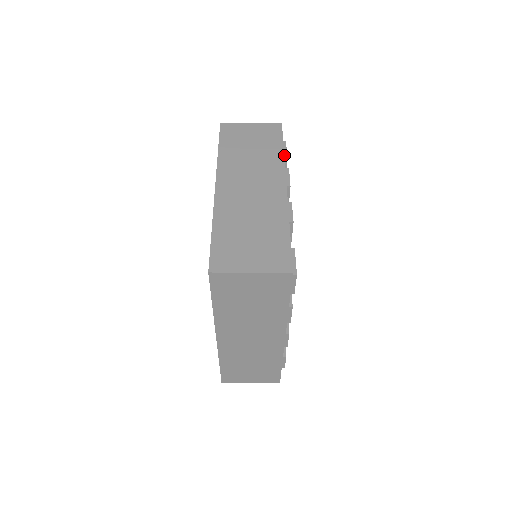
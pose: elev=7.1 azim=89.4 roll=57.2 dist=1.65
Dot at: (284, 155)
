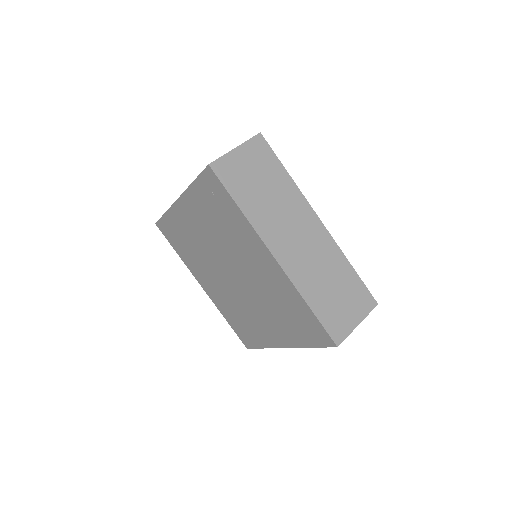
Dot at: occluded
